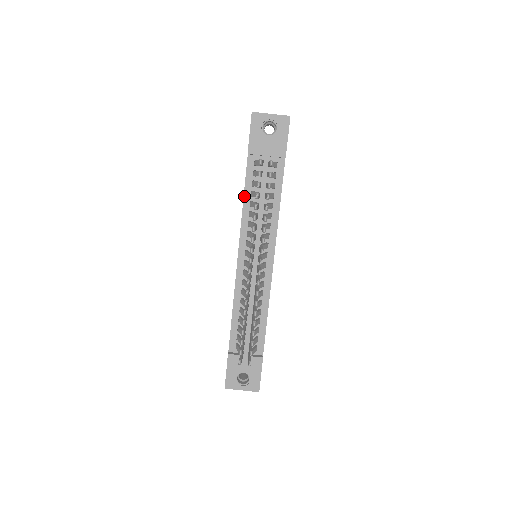
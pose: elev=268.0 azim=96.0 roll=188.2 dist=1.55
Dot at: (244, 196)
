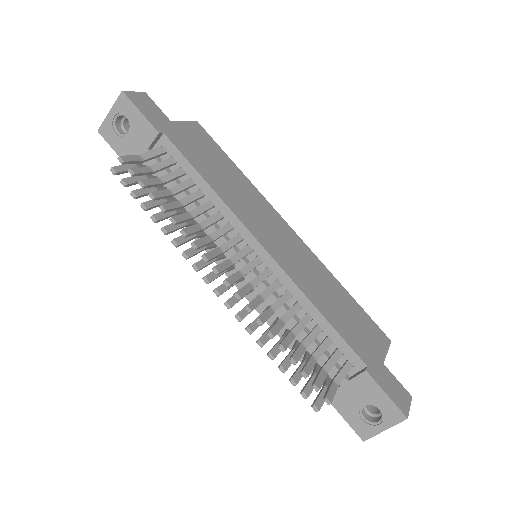
Dot at: occluded
